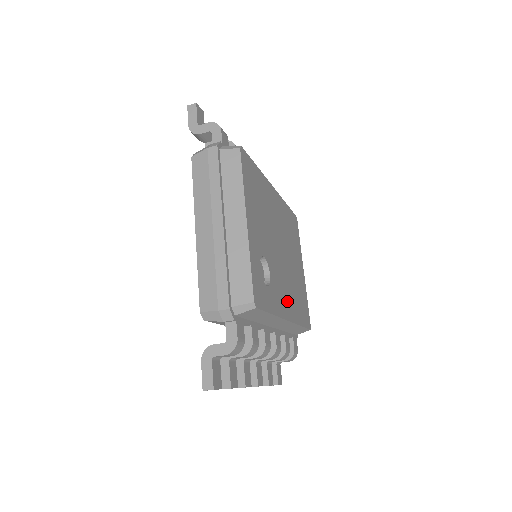
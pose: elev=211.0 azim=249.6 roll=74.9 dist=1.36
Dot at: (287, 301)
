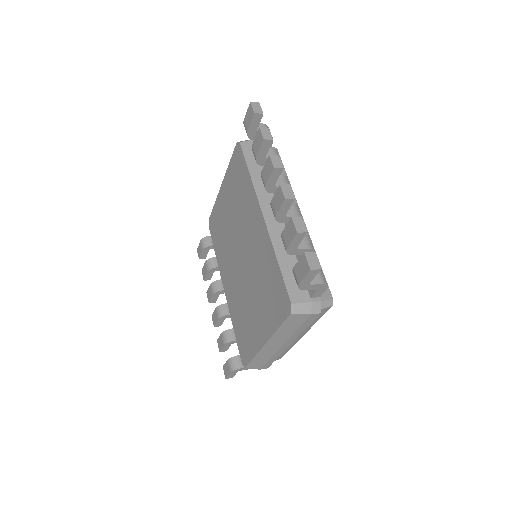
Dot at: occluded
